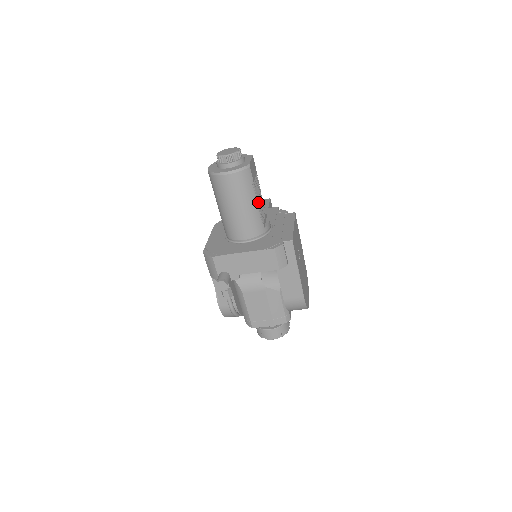
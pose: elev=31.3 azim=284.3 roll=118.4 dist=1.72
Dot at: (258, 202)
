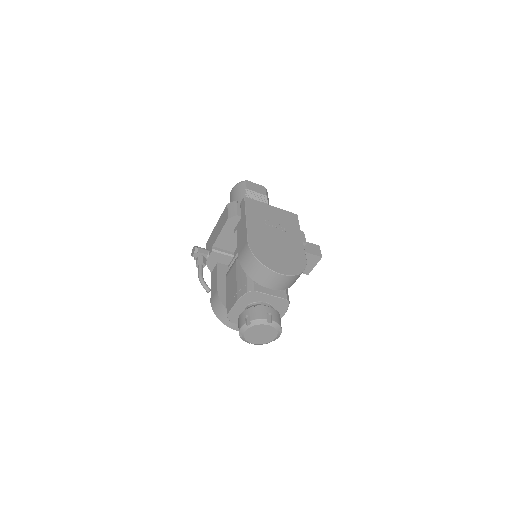
Dot at: occluded
